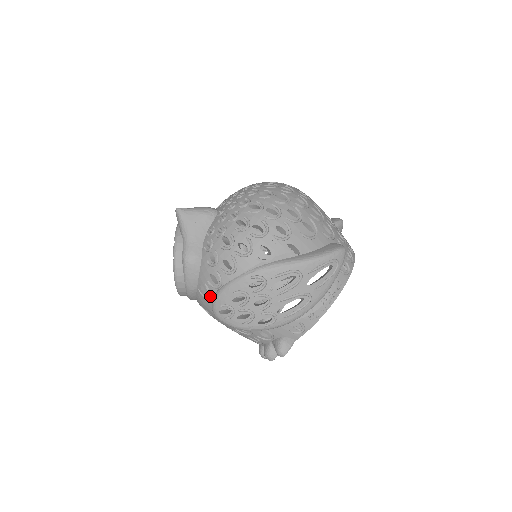
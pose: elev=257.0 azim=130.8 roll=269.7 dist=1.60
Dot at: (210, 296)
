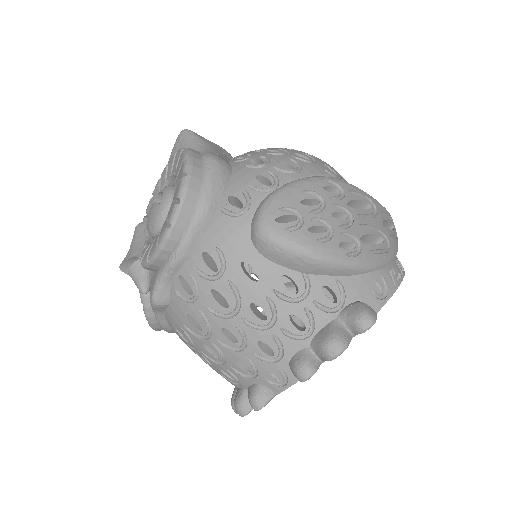
Dot at: (250, 208)
